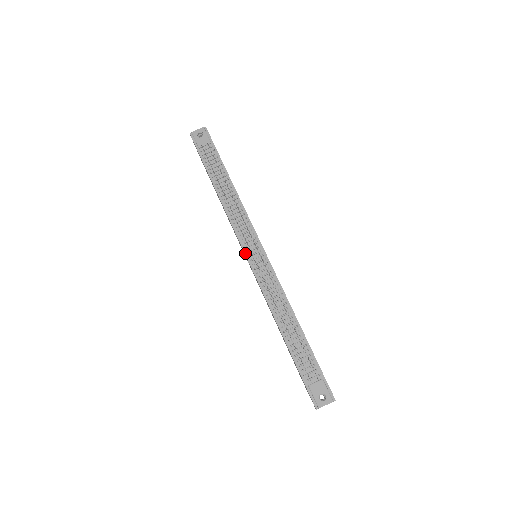
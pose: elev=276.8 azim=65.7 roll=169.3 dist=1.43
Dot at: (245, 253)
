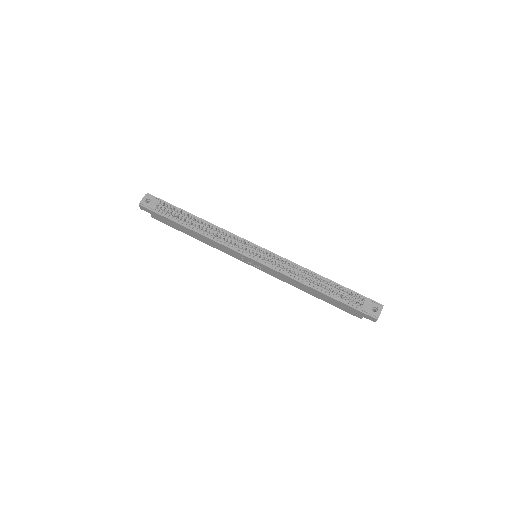
Dot at: (249, 257)
